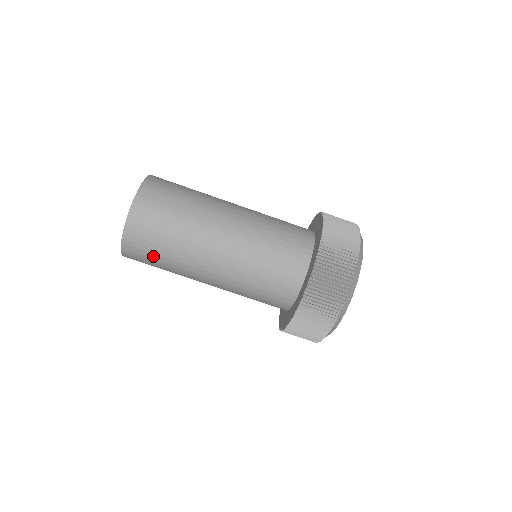
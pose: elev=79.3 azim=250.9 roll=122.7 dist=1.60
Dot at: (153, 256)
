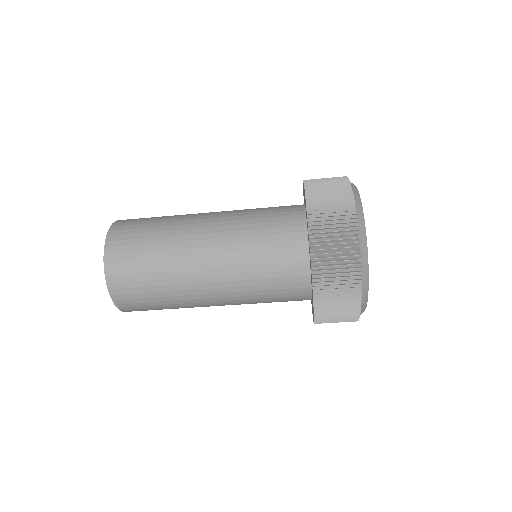
Dot at: occluded
